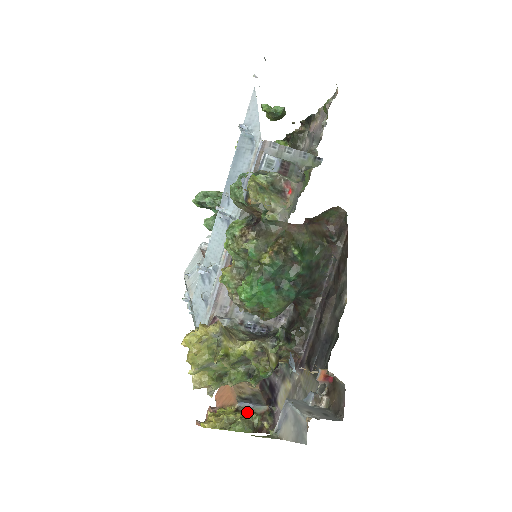
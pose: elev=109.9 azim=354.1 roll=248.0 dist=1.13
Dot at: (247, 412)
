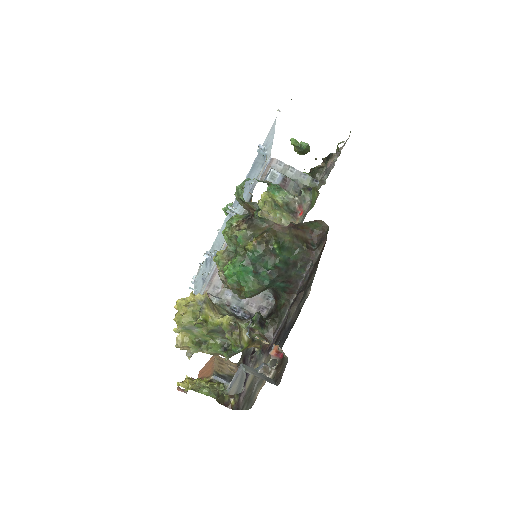
Dot at: (217, 382)
